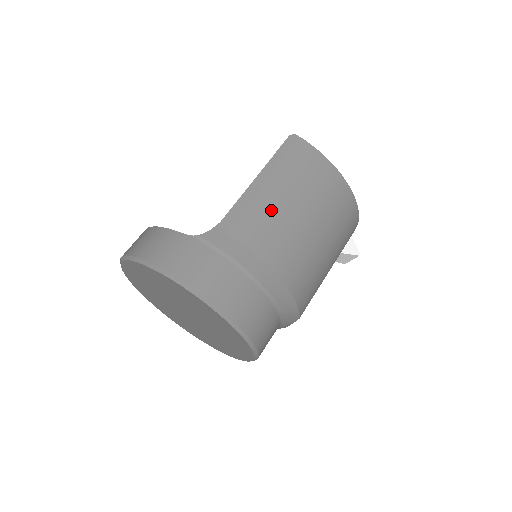
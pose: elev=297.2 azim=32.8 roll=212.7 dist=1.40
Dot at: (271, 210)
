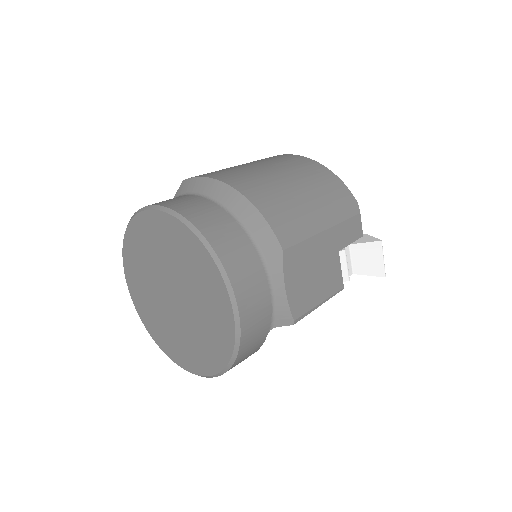
Dot at: (234, 168)
